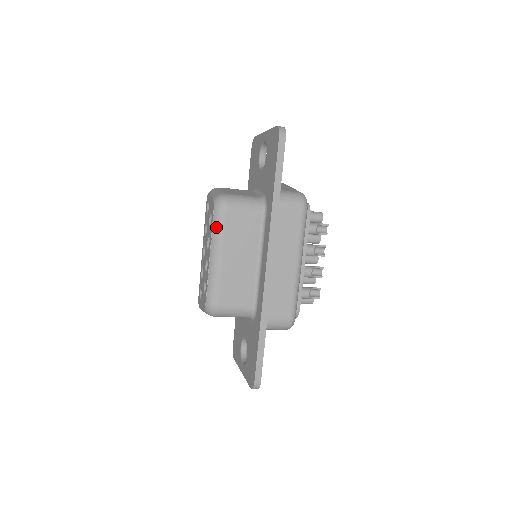
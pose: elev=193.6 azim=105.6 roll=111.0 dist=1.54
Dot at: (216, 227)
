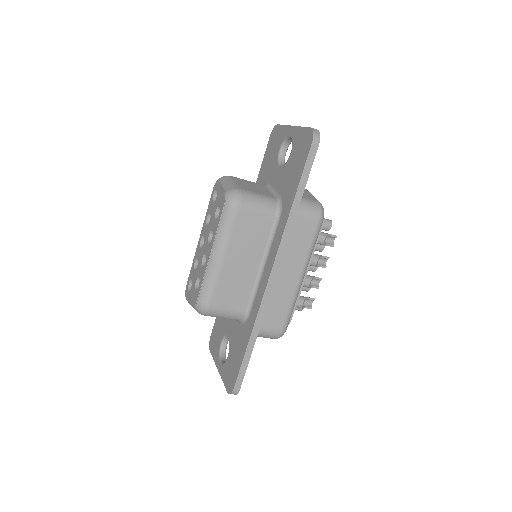
Dot at: (224, 224)
